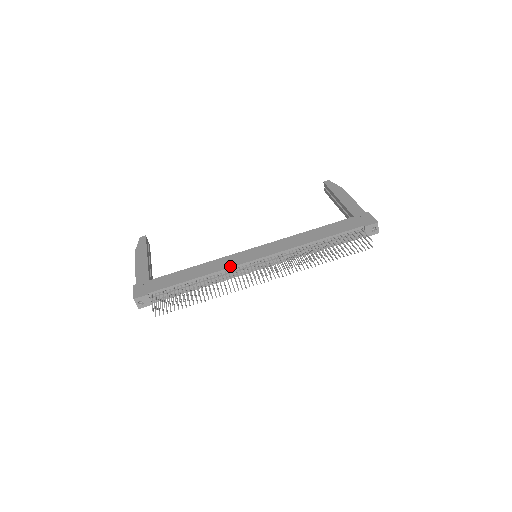
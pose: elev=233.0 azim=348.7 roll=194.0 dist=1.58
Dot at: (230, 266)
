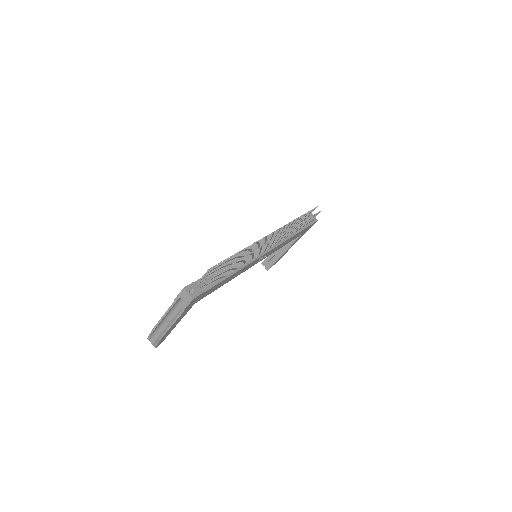
Dot at: occluded
